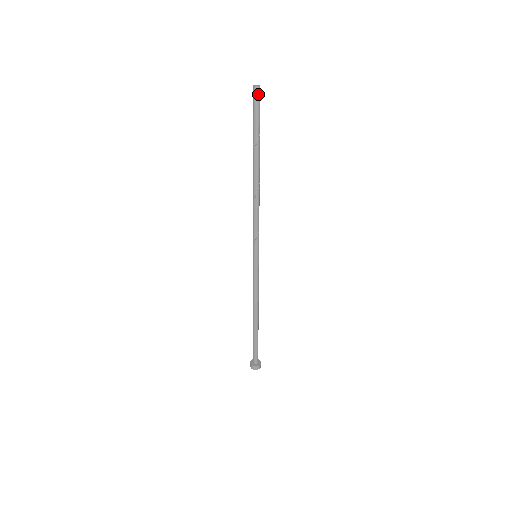
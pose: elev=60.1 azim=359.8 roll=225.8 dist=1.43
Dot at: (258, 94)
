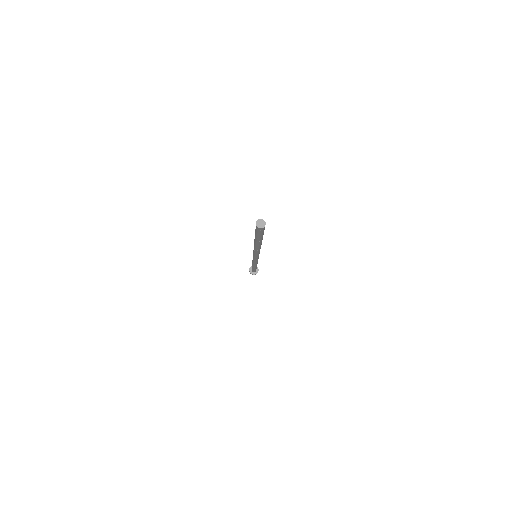
Dot at: occluded
